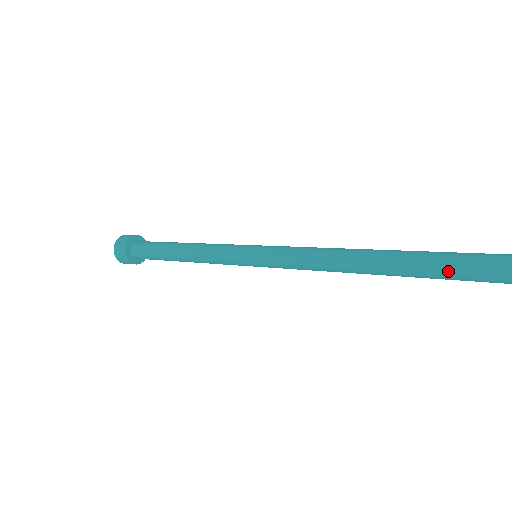
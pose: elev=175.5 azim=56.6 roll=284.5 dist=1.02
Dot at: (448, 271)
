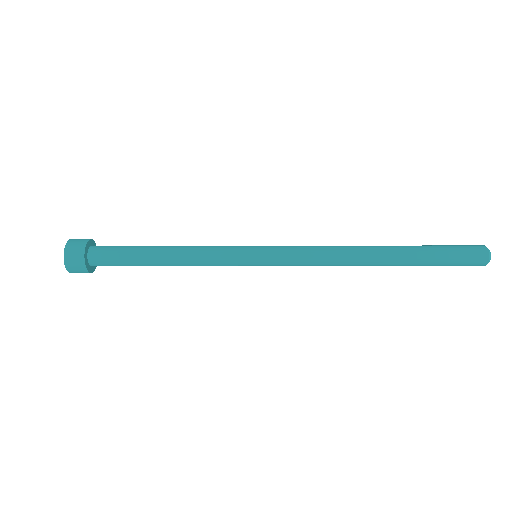
Dot at: (435, 260)
